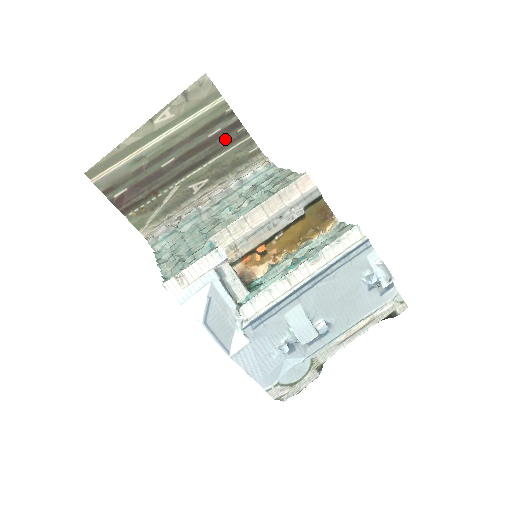
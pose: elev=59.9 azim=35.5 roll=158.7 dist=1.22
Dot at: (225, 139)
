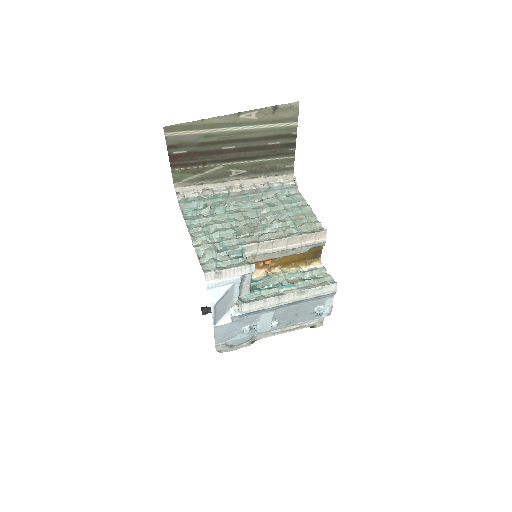
Dot at: (278, 151)
